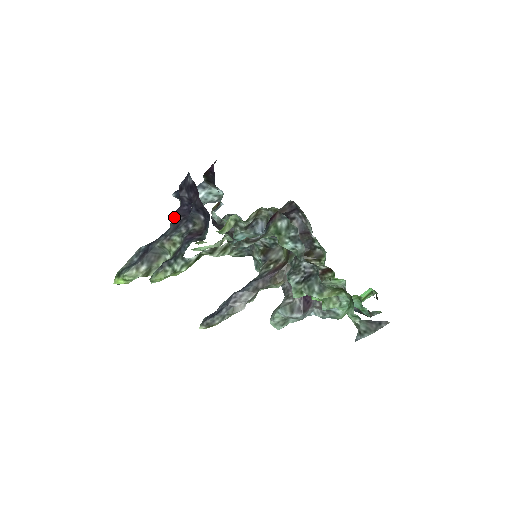
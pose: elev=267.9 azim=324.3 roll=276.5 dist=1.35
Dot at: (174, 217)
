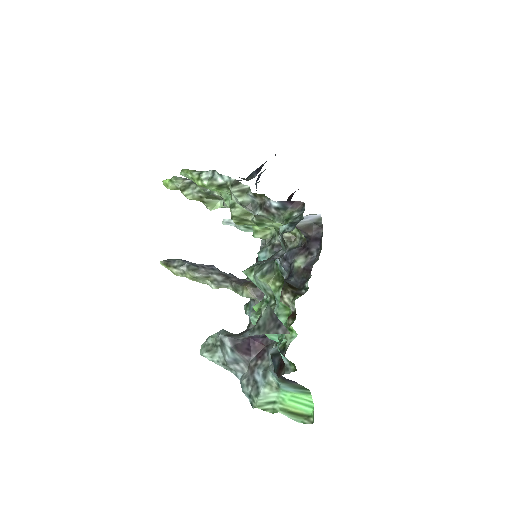
Dot at: occluded
